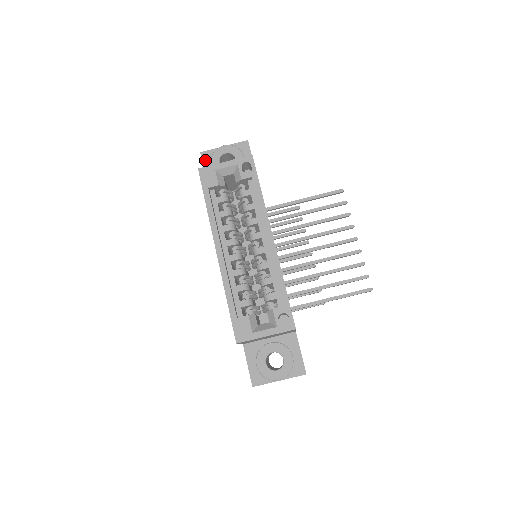
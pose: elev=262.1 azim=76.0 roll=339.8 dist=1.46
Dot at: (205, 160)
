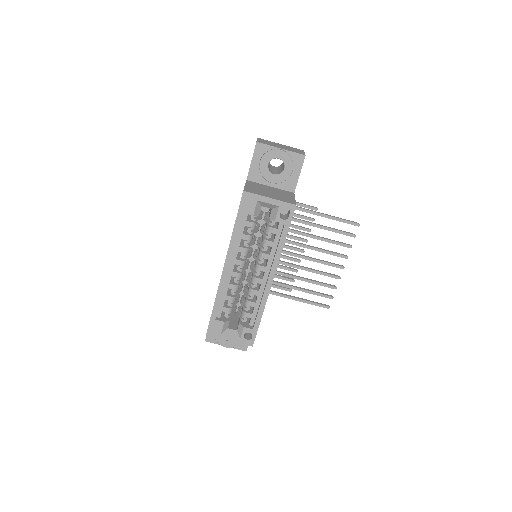
Dot at: (257, 152)
